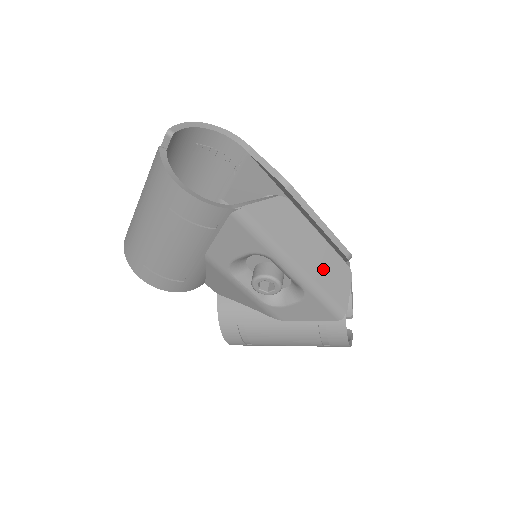
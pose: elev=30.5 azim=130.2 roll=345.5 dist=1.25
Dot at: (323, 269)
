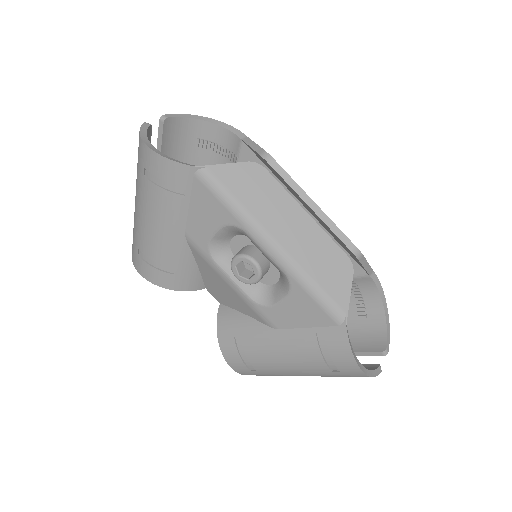
Dot at: (310, 252)
